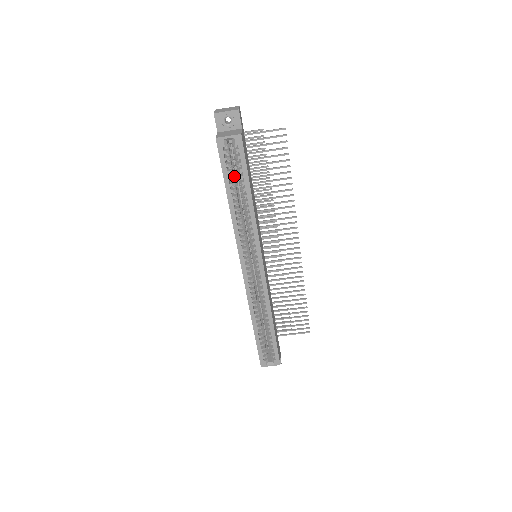
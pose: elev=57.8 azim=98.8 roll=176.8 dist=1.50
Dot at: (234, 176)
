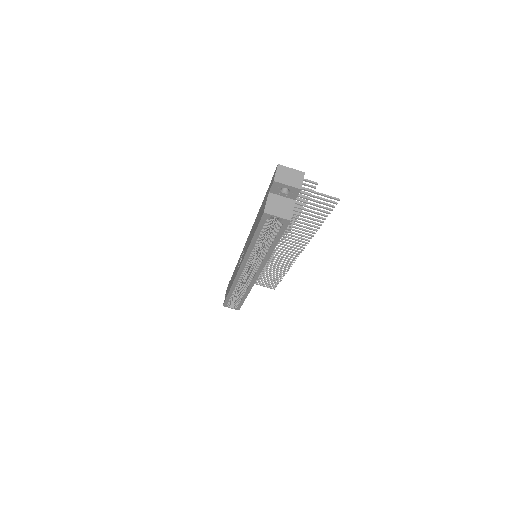
Dot at: occluded
